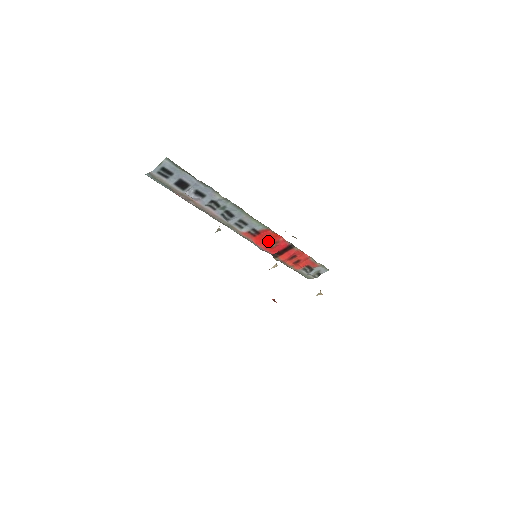
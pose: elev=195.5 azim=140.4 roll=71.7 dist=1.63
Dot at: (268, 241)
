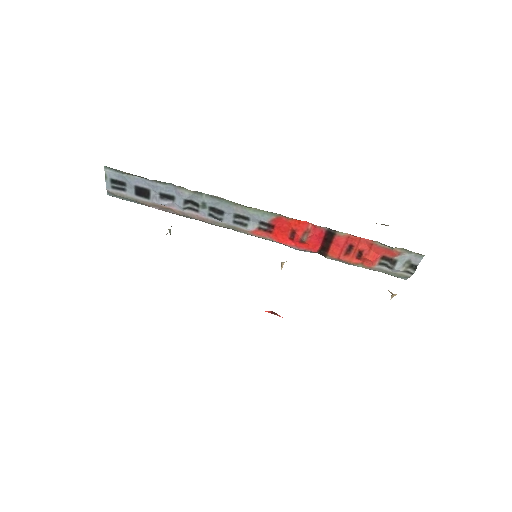
Dot at: (293, 234)
